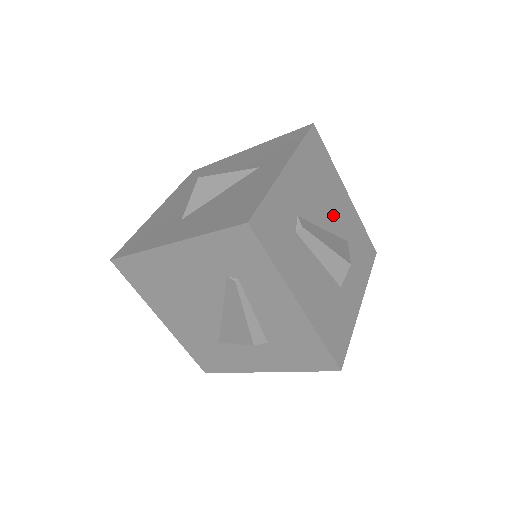
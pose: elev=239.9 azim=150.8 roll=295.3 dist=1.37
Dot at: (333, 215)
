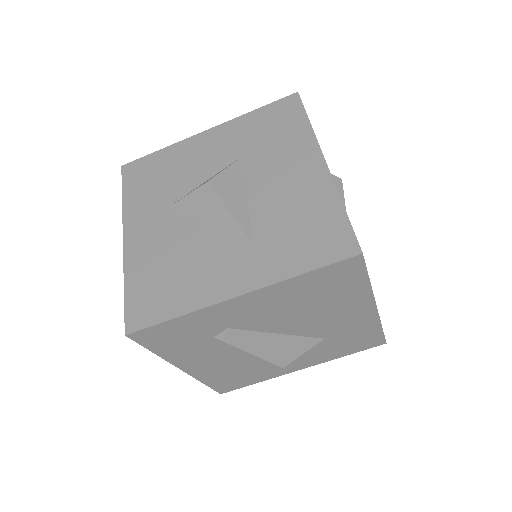
Dot at: (314, 324)
